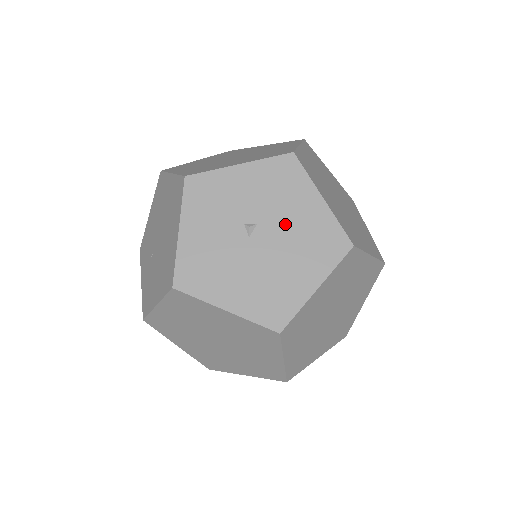
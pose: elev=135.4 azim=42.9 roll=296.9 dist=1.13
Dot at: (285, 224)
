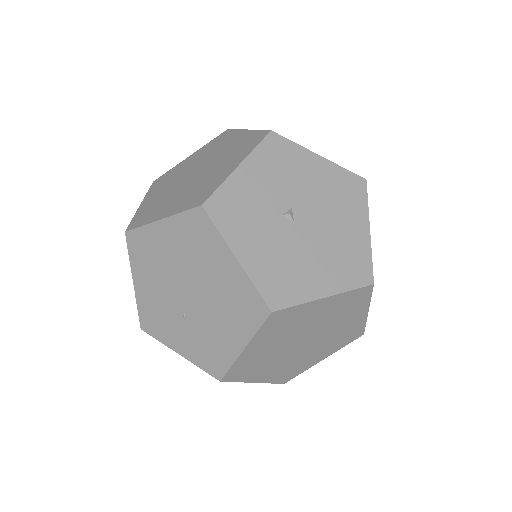
Dot at: (311, 194)
